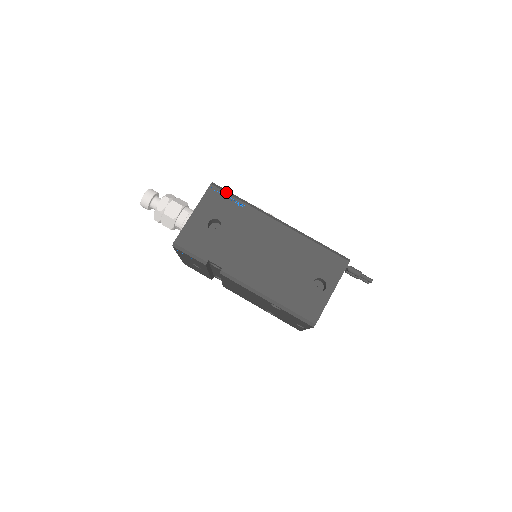
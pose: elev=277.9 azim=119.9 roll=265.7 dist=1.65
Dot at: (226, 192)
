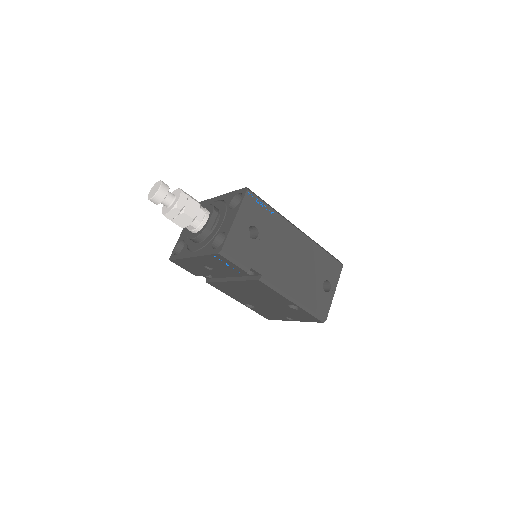
Dot at: (260, 198)
